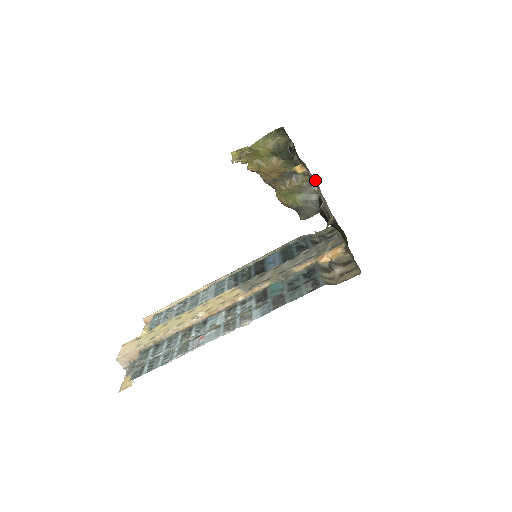
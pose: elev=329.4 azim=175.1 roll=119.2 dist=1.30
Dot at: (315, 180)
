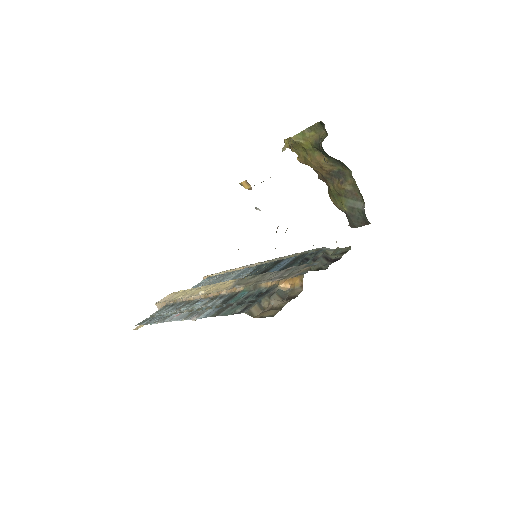
Dot at: occluded
